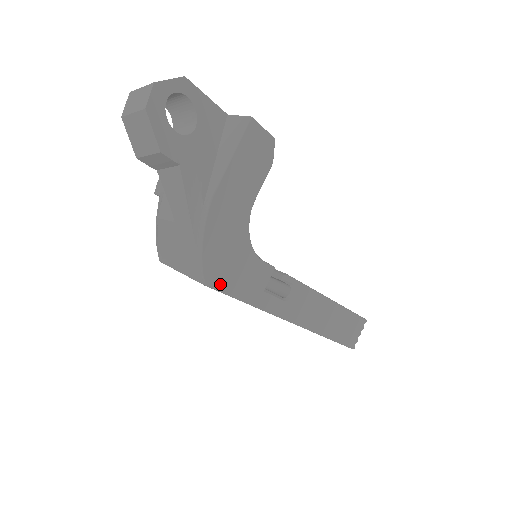
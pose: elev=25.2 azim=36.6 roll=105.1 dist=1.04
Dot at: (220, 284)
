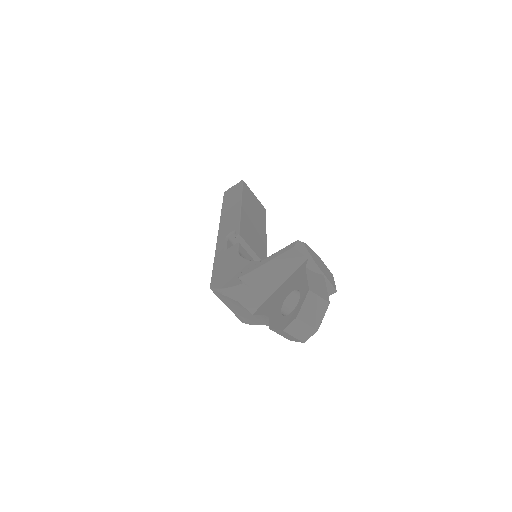
Dot at: occluded
